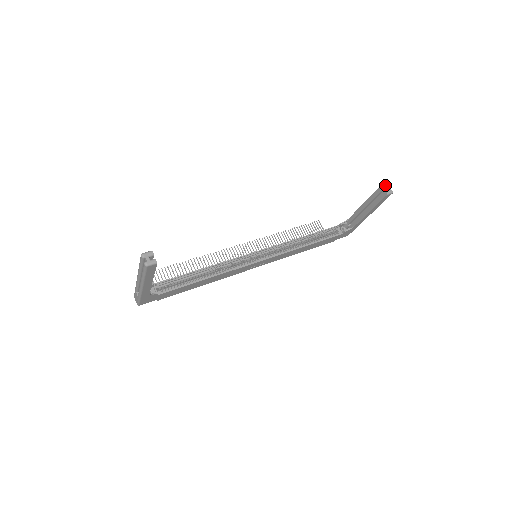
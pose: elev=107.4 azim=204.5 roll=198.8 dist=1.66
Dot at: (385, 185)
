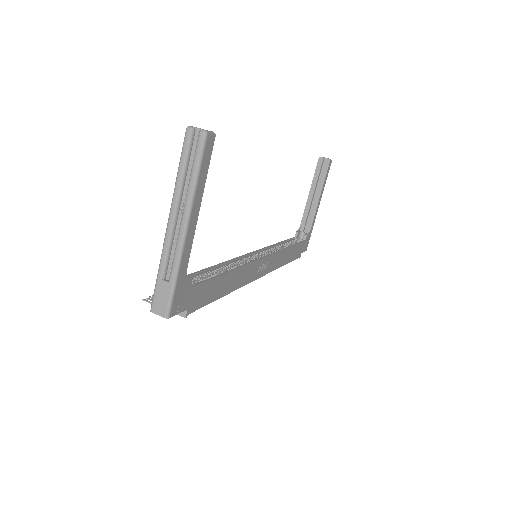
Dot at: (321, 157)
